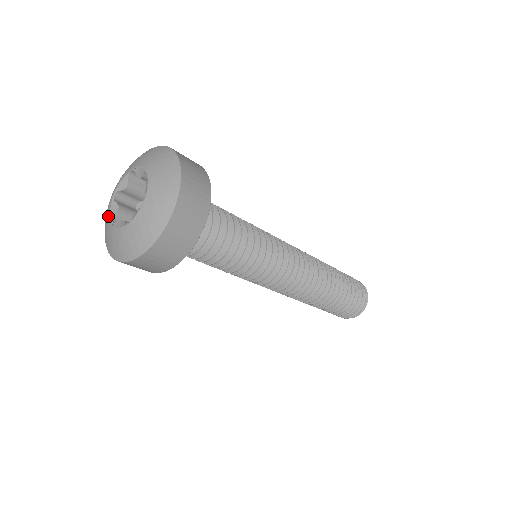
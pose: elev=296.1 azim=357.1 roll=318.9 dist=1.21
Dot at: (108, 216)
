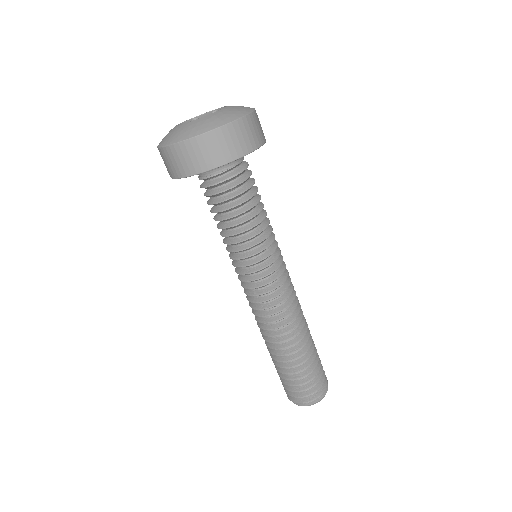
Dot at: (178, 126)
